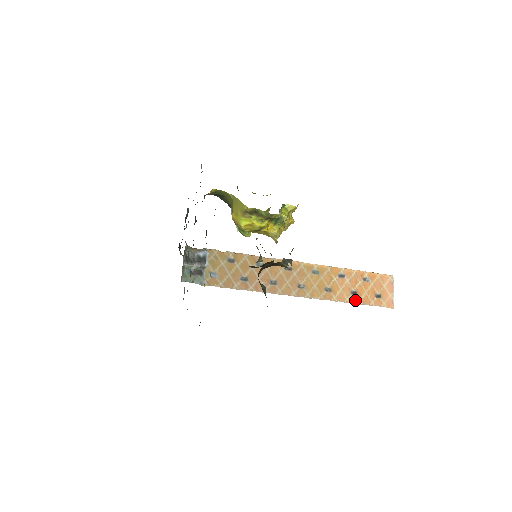
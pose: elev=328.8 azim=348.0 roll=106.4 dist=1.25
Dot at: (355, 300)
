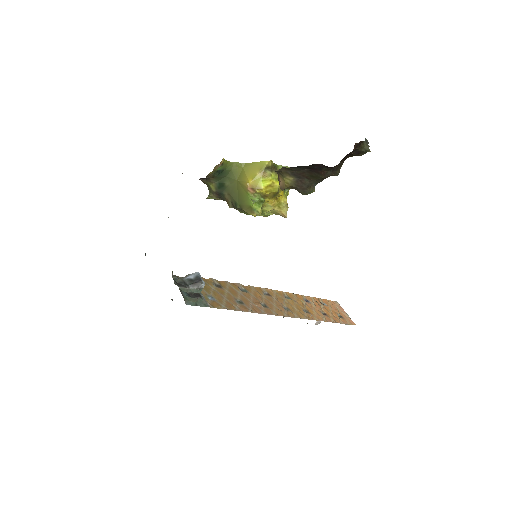
Dot at: (329, 319)
